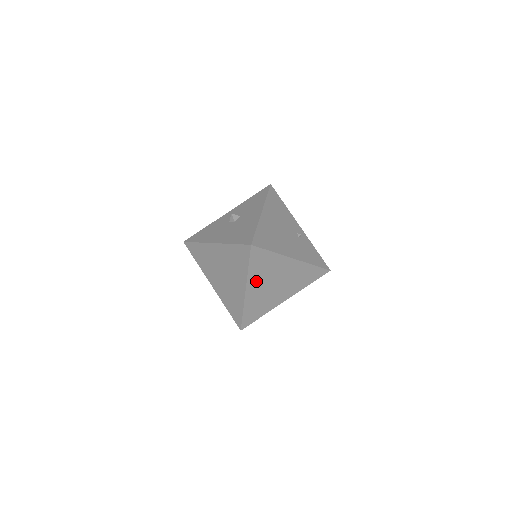
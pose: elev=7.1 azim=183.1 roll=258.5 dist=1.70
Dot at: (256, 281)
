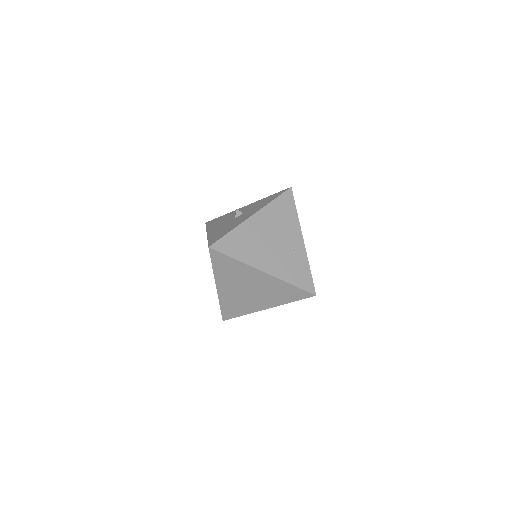
Dot at: (225, 281)
